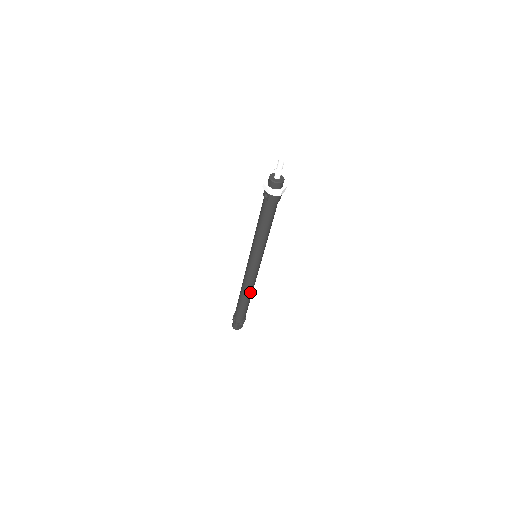
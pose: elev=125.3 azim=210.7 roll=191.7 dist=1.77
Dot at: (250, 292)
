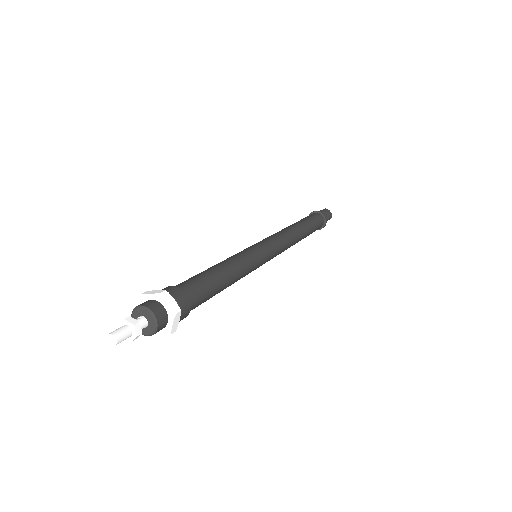
Dot at: (295, 243)
